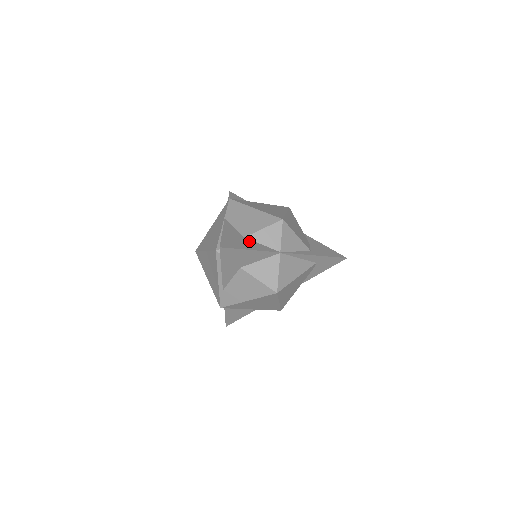
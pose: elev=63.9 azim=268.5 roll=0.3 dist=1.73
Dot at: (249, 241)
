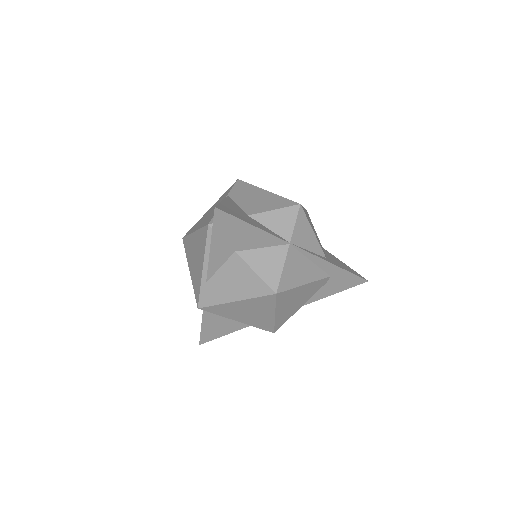
Dot at: (253, 220)
